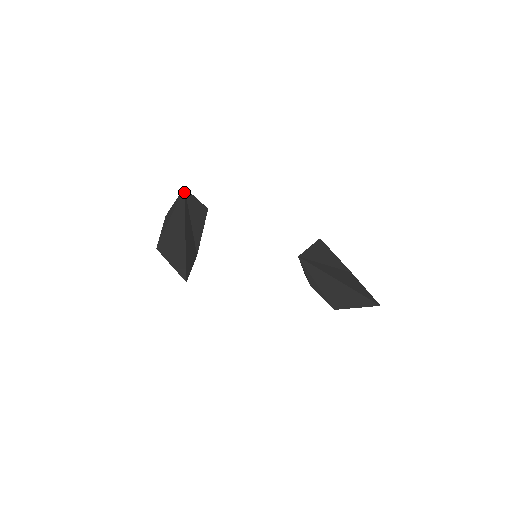
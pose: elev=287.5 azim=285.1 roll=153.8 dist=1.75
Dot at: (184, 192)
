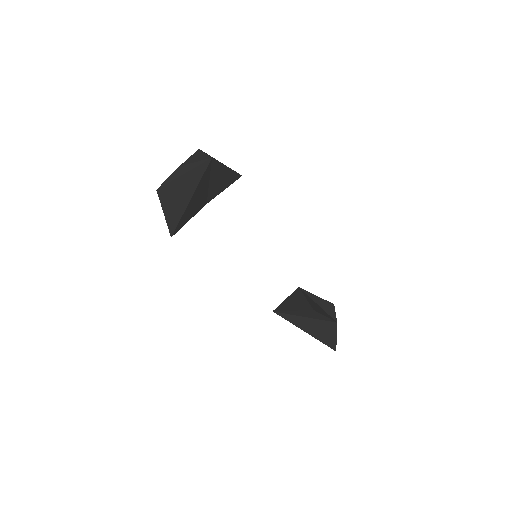
Dot at: (209, 163)
